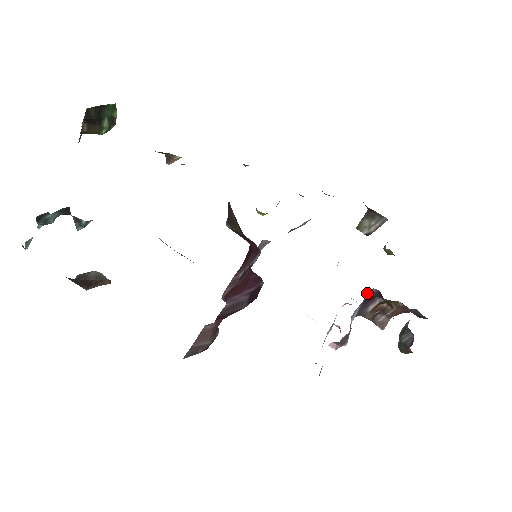
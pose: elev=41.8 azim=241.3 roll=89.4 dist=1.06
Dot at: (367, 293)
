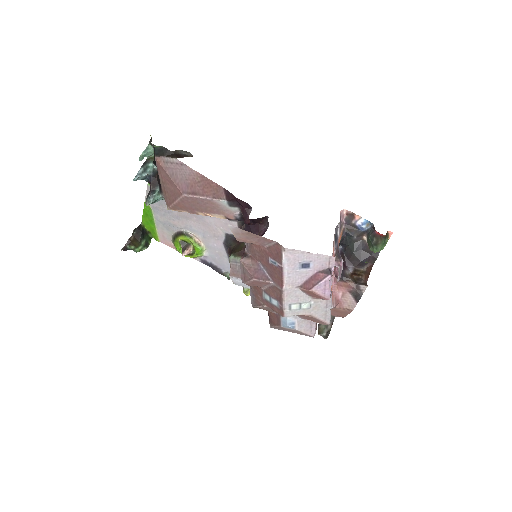
Dot at: occluded
